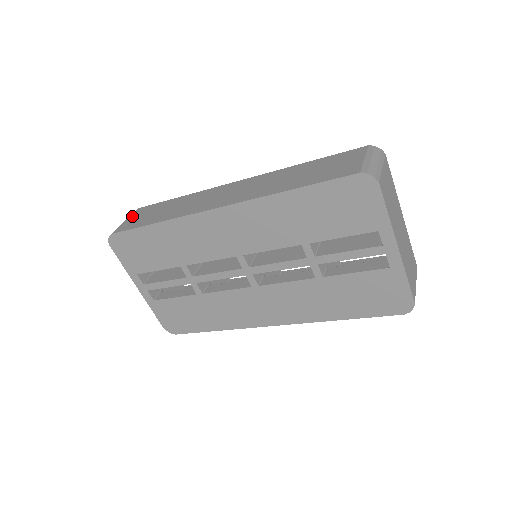
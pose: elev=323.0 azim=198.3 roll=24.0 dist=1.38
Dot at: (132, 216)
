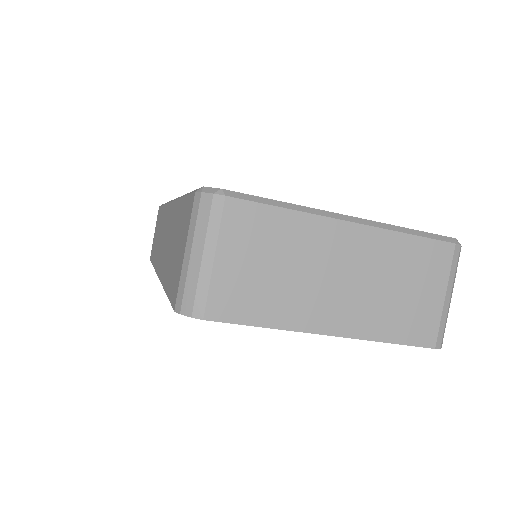
Dot at: (155, 227)
